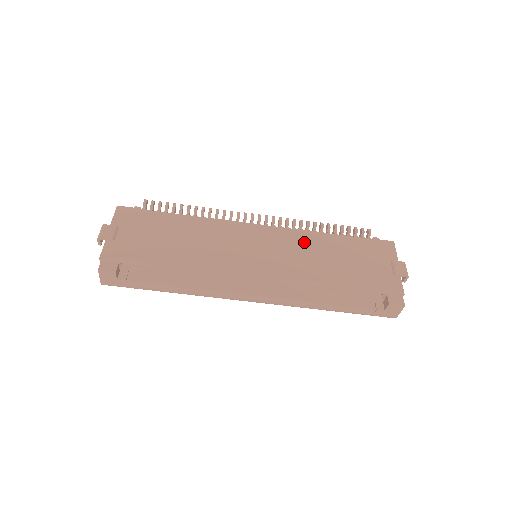
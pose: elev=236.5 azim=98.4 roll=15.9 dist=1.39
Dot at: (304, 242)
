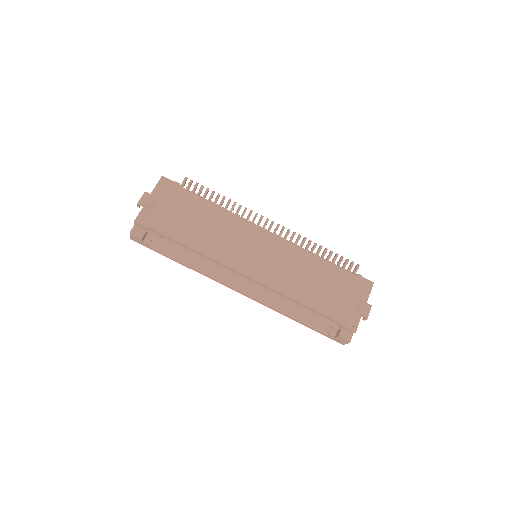
Dot at: (298, 260)
